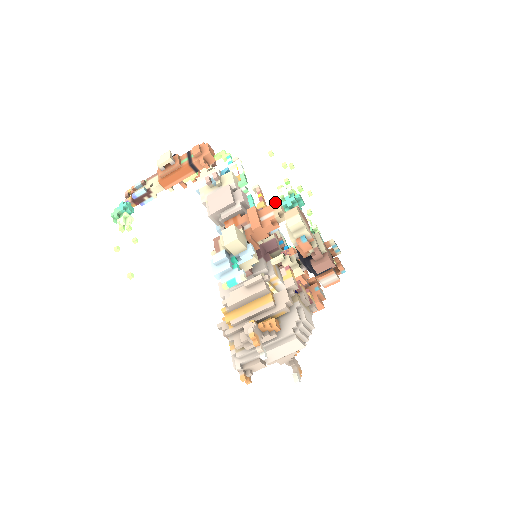
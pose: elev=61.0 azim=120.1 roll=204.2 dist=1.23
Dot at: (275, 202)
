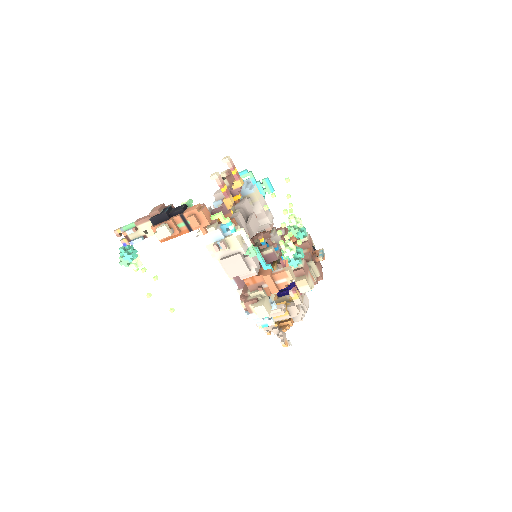
Dot at: (286, 271)
